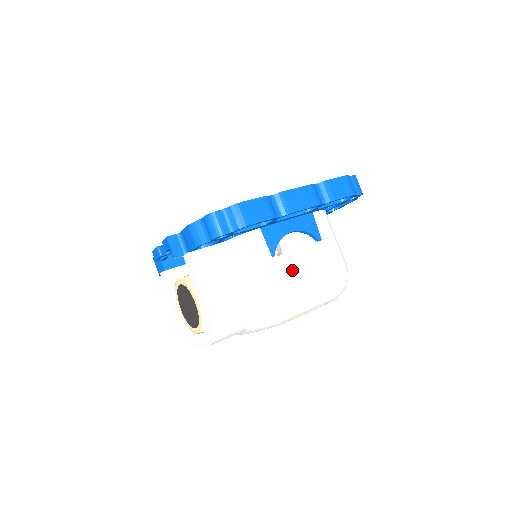
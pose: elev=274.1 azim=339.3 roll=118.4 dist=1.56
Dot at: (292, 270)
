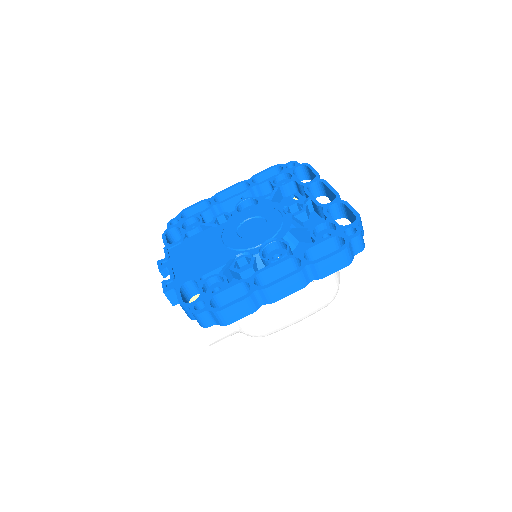
Dot at: (277, 314)
